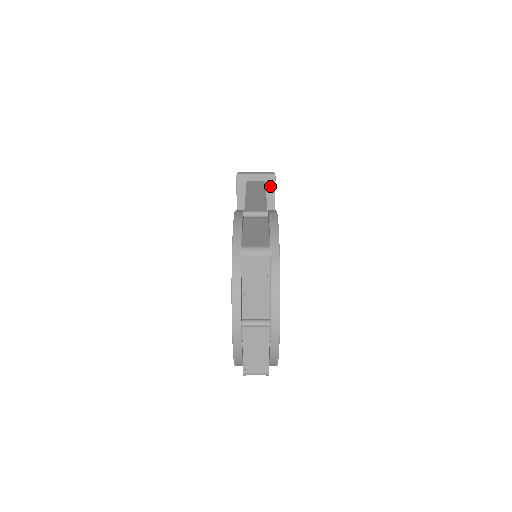
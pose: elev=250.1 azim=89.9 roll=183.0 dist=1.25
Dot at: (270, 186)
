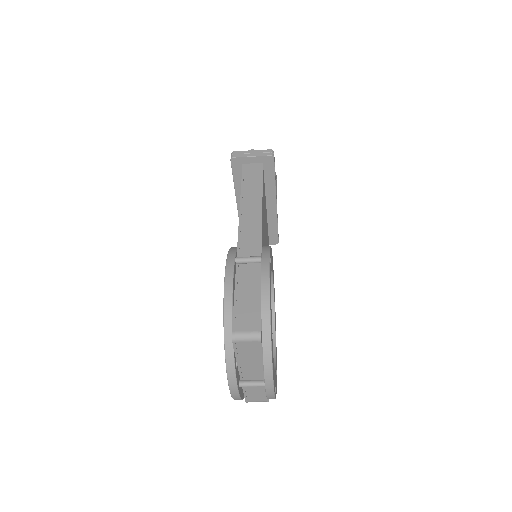
Dot at: (269, 167)
